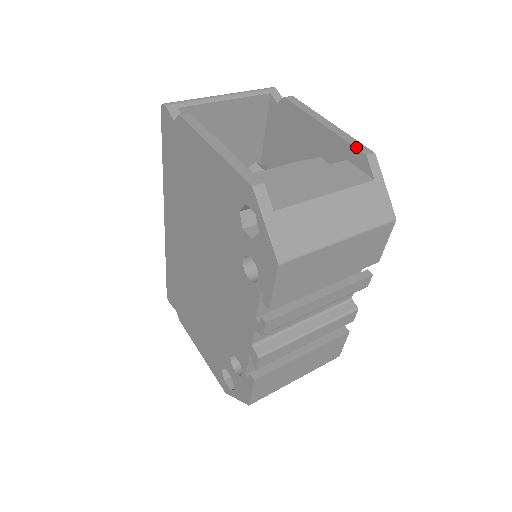
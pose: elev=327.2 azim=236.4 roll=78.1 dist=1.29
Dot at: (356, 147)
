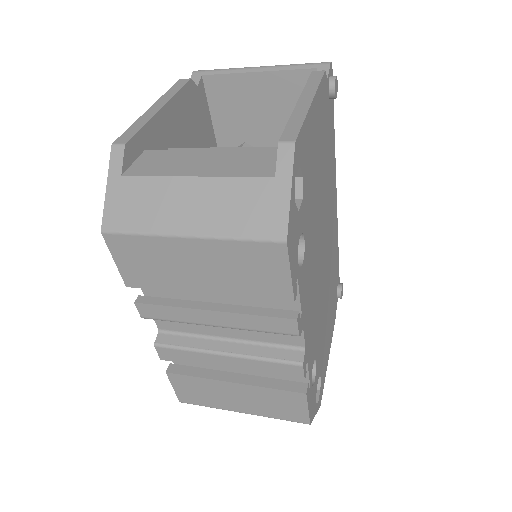
Dot at: (284, 131)
